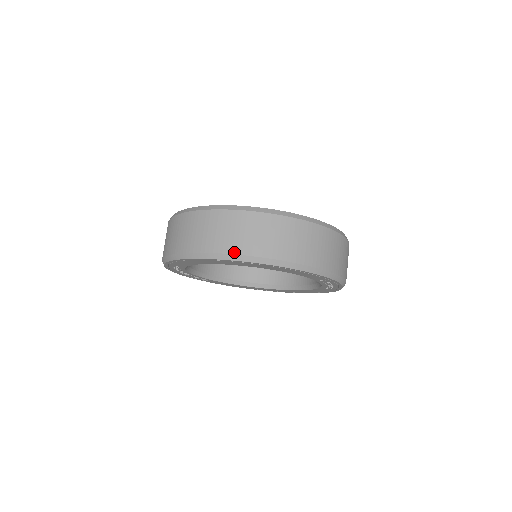
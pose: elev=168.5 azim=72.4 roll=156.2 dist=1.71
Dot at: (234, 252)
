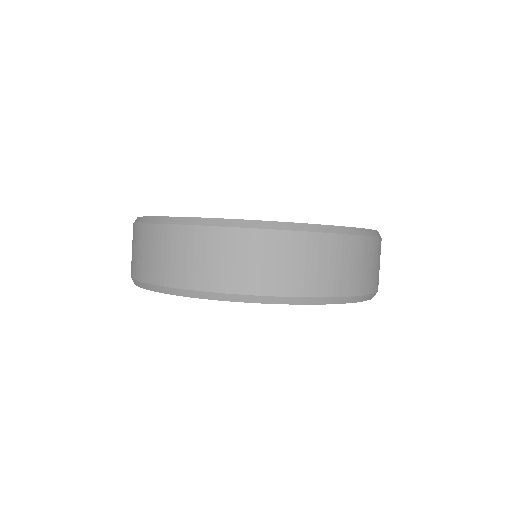
Dot at: (138, 278)
